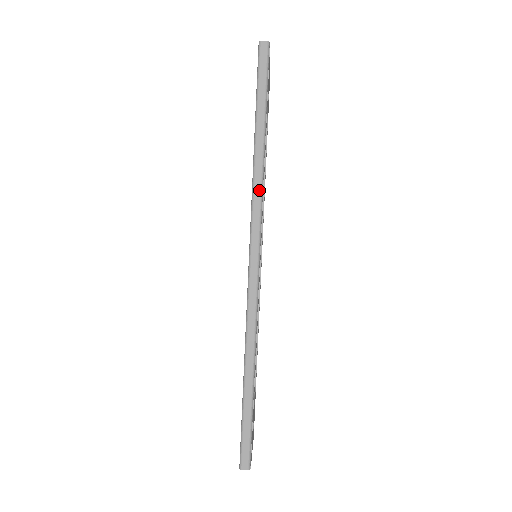
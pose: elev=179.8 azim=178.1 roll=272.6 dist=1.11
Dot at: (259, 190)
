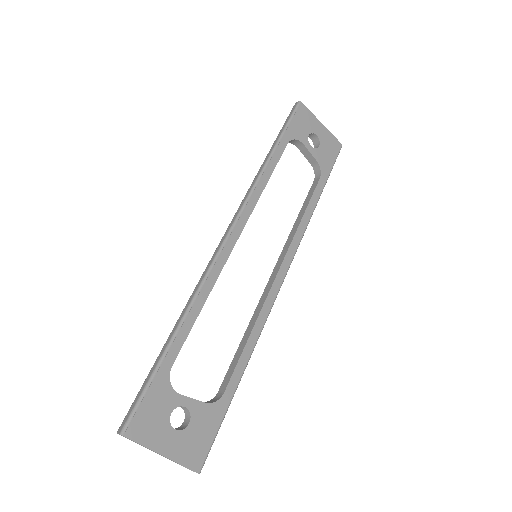
Dot at: (252, 186)
